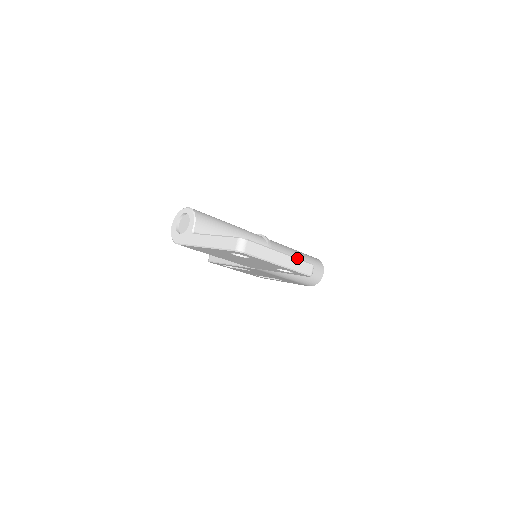
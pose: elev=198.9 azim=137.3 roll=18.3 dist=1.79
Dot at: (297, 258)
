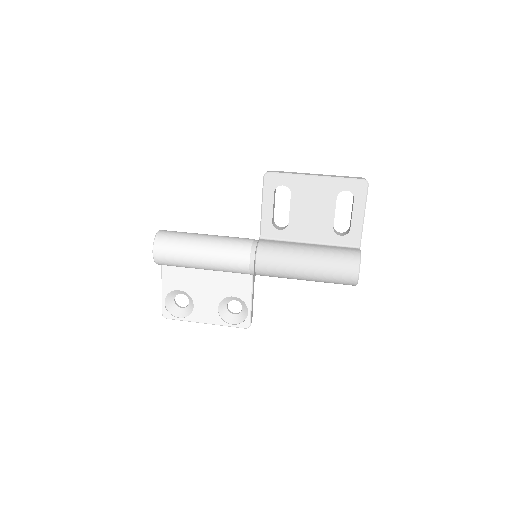
Dot at: occluded
